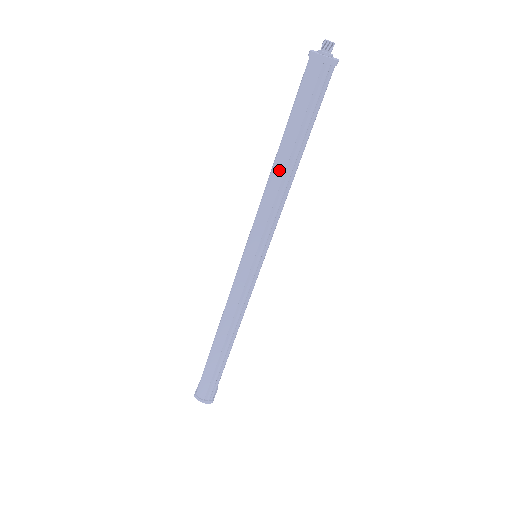
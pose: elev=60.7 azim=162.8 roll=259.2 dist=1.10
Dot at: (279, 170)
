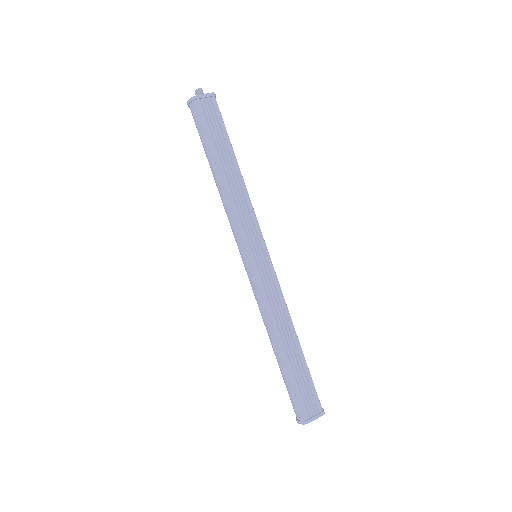
Dot at: (215, 182)
